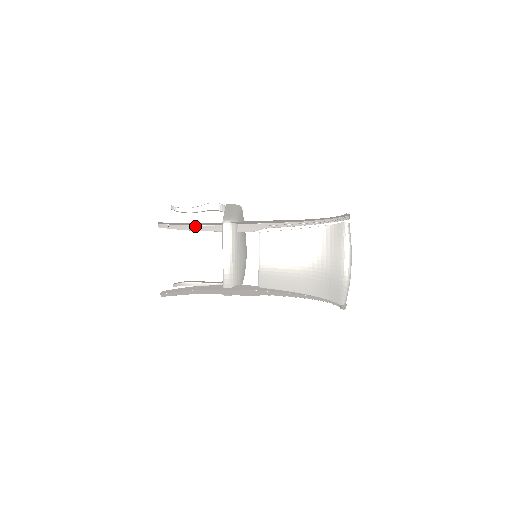
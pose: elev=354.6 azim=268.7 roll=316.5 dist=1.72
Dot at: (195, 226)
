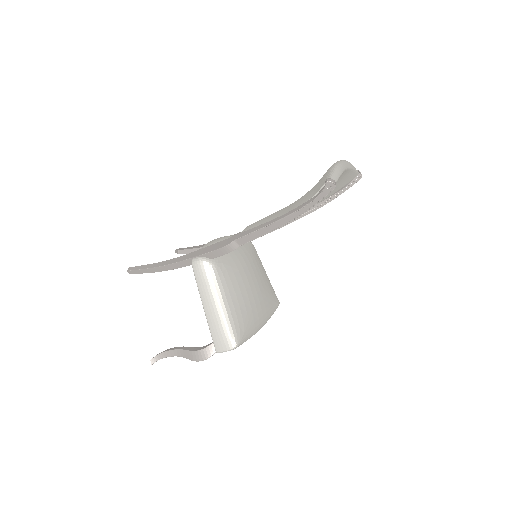
Dot at: occluded
